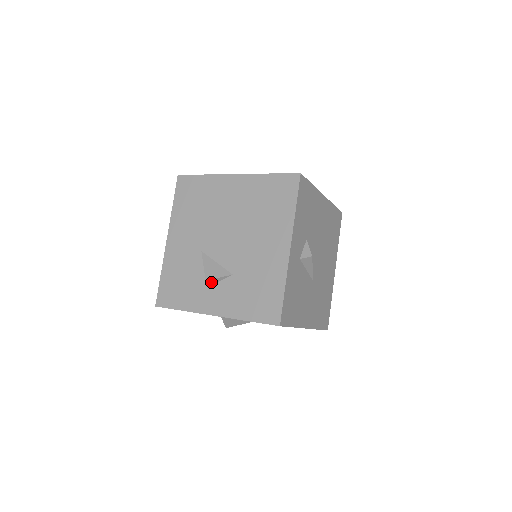
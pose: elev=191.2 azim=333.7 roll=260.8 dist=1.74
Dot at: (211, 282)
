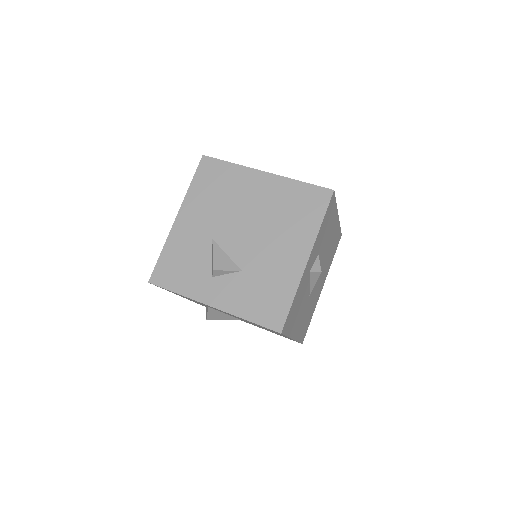
Dot at: (217, 273)
